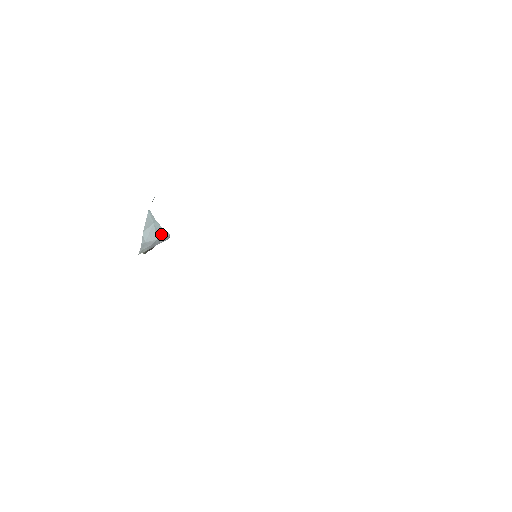
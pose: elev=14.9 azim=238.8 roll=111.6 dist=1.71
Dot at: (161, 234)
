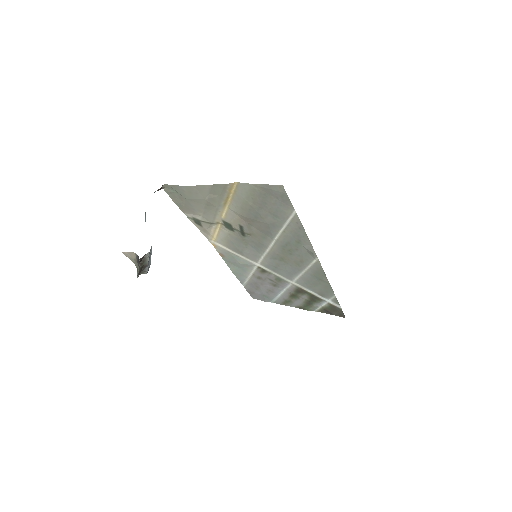
Dot at: occluded
